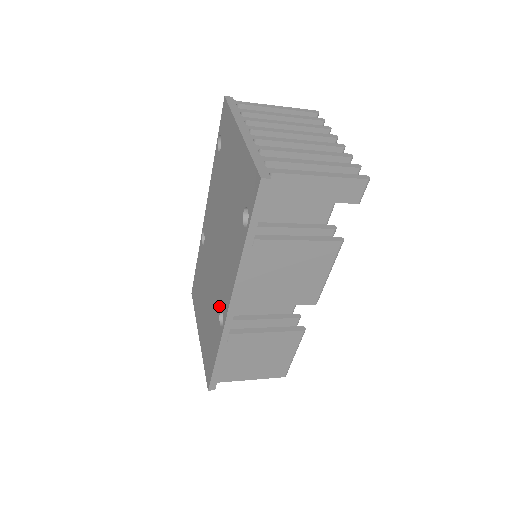
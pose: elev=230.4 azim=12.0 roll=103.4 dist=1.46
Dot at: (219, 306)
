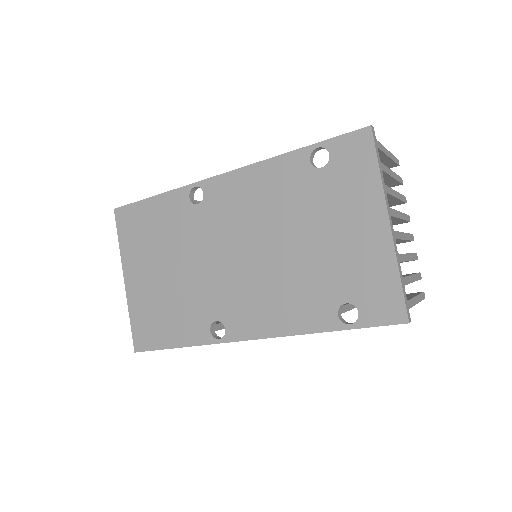
Dot at: (218, 314)
